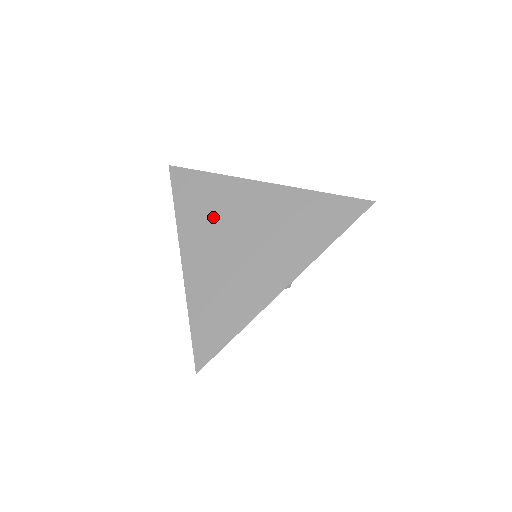
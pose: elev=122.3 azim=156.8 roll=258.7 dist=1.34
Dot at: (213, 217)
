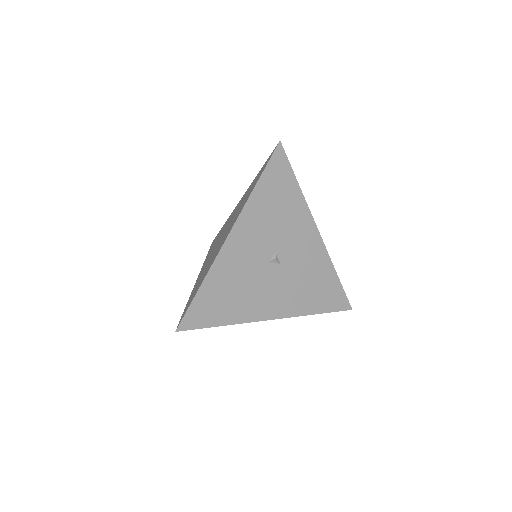
Dot at: occluded
